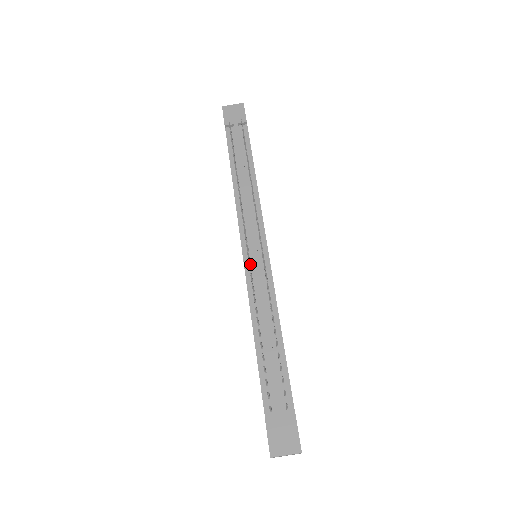
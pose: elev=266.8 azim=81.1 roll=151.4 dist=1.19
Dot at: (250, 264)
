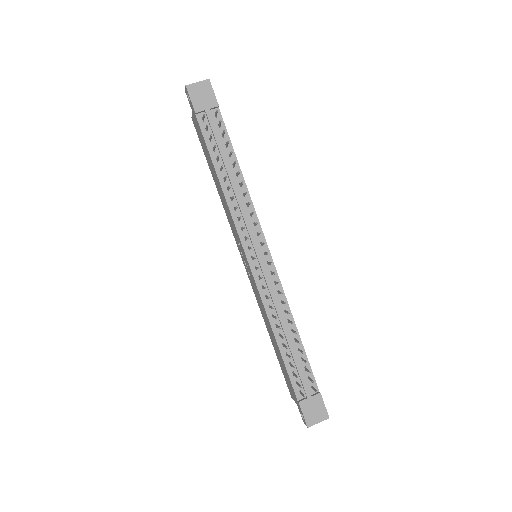
Dot at: (258, 272)
